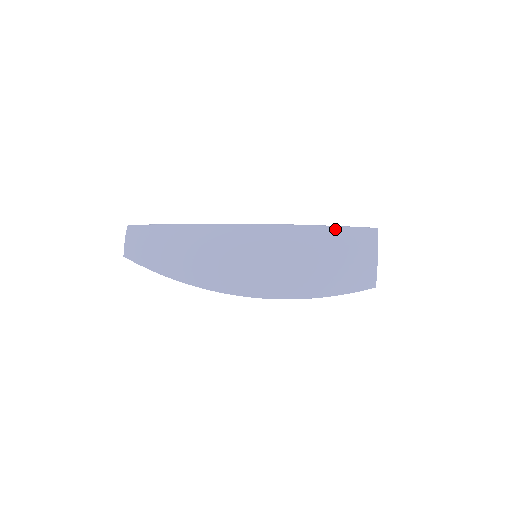
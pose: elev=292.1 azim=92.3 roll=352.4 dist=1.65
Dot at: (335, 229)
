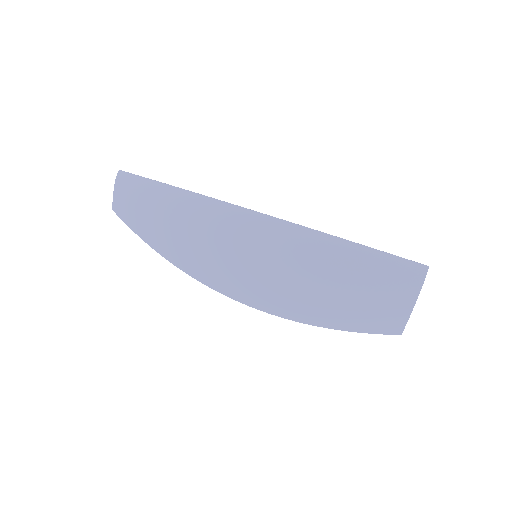
Dot at: (365, 253)
